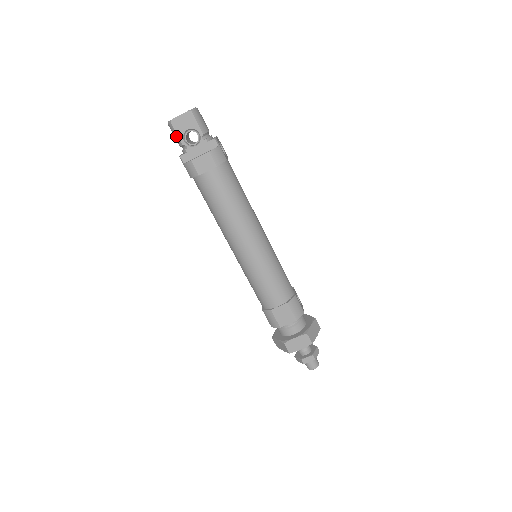
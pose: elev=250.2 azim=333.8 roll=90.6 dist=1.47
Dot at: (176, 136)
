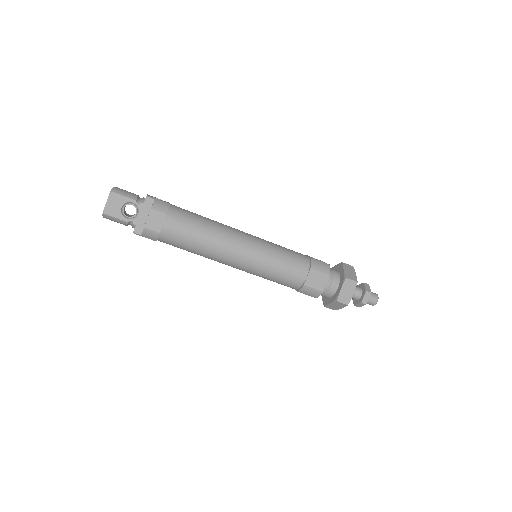
Dot at: (117, 220)
